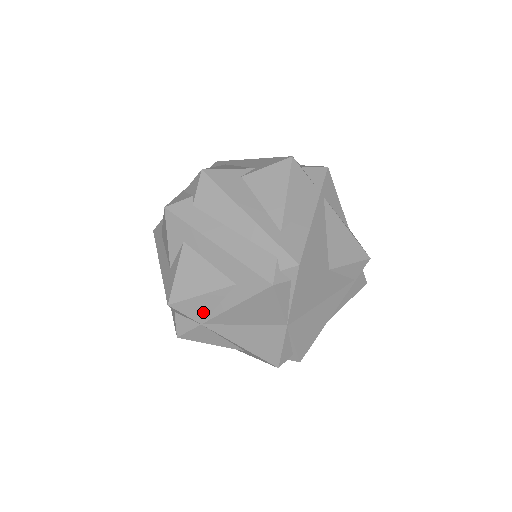
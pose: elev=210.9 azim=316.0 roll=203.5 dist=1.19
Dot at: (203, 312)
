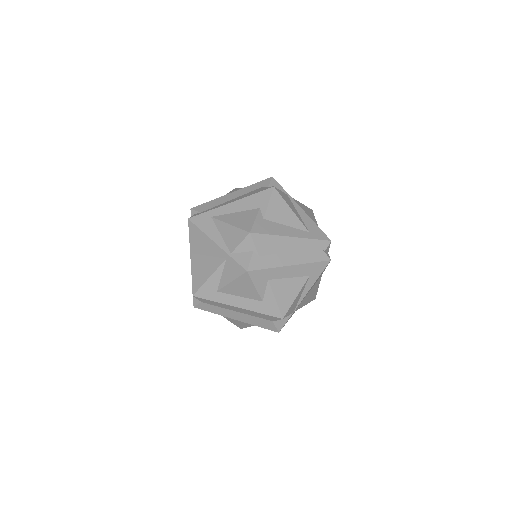
Dot at: (295, 305)
